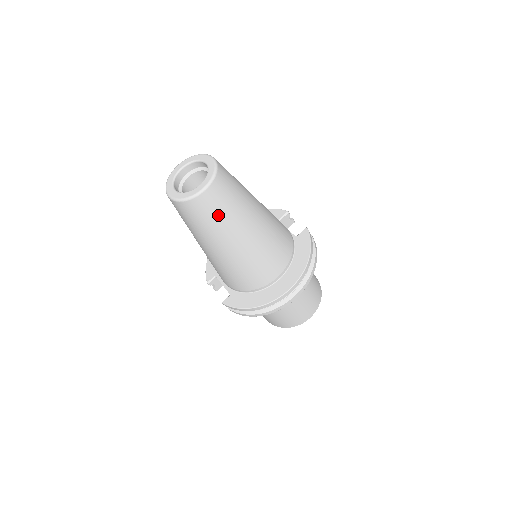
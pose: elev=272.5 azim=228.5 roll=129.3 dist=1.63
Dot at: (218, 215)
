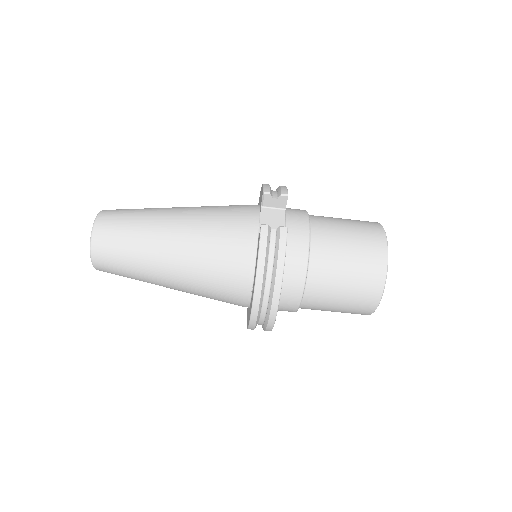
Dot at: (125, 273)
